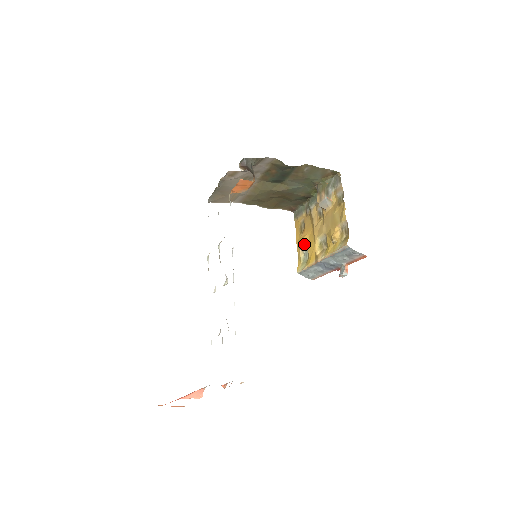
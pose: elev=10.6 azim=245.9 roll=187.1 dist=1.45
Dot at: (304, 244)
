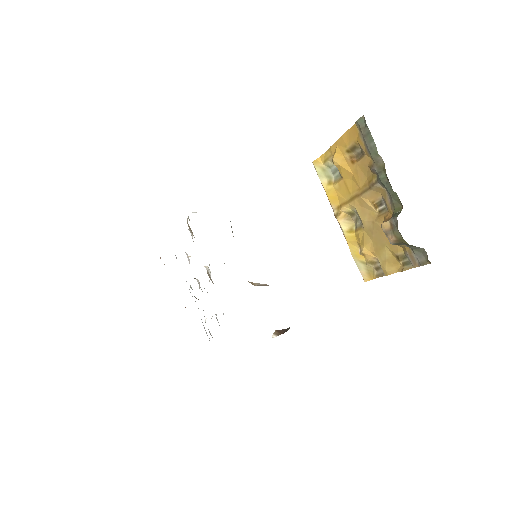
Dot at: (340, 172)
